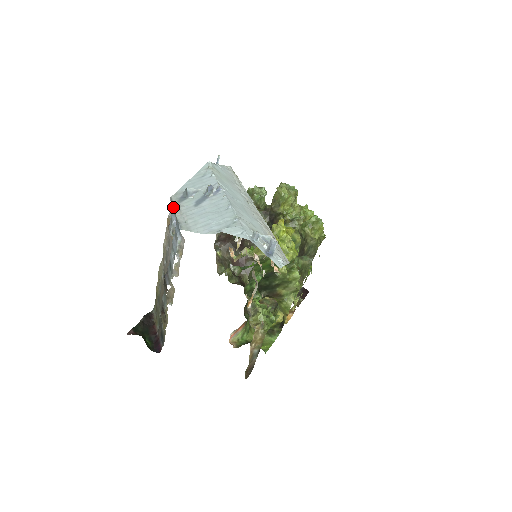
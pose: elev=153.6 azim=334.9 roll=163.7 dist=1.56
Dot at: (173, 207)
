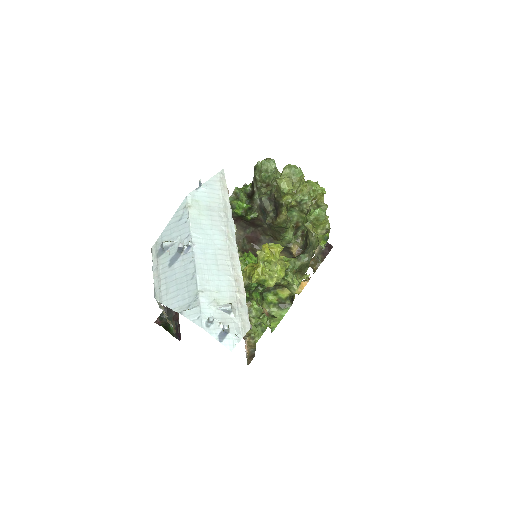
Dot at: occluded
